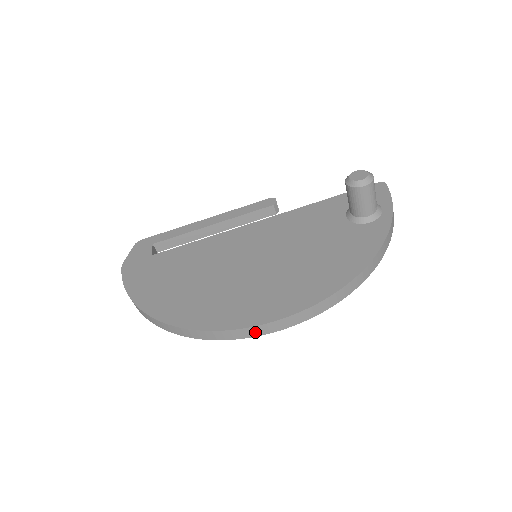
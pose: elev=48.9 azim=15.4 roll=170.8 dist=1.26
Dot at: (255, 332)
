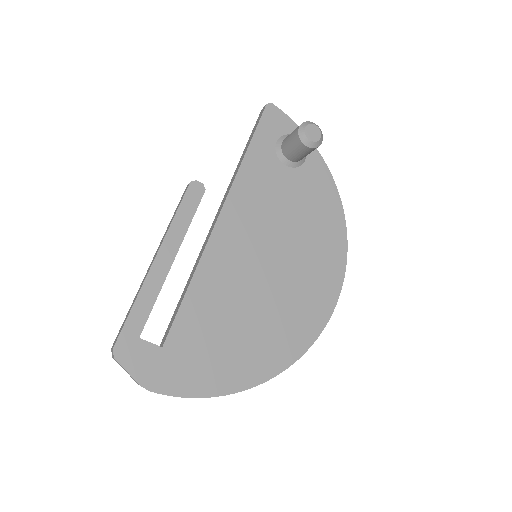
Dot at: occluded
